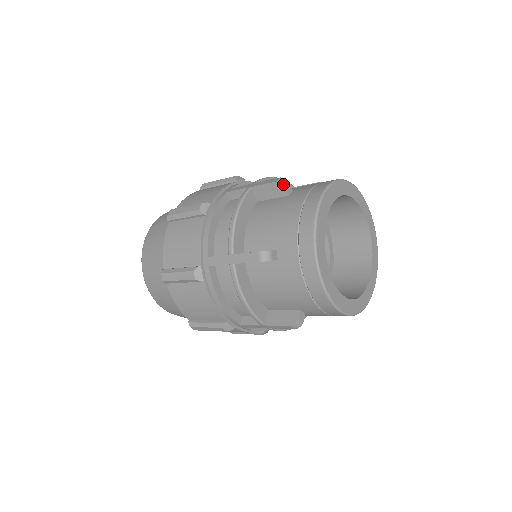
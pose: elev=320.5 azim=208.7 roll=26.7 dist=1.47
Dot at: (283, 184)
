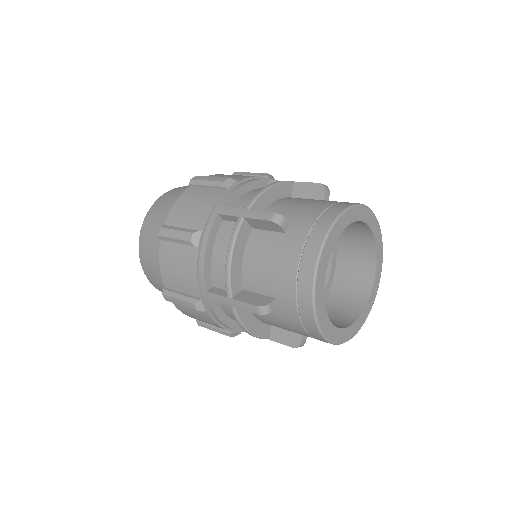
Dot at: (278, 224)
